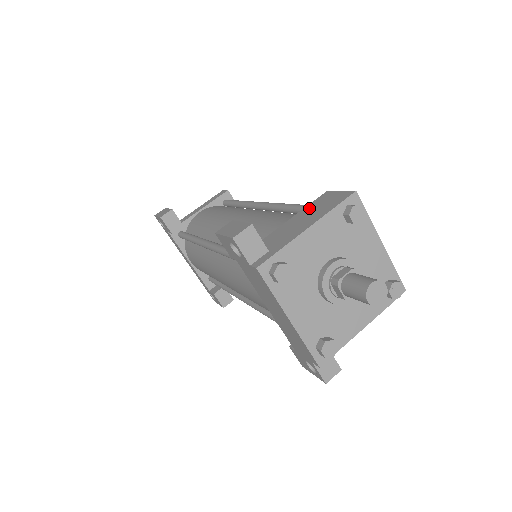
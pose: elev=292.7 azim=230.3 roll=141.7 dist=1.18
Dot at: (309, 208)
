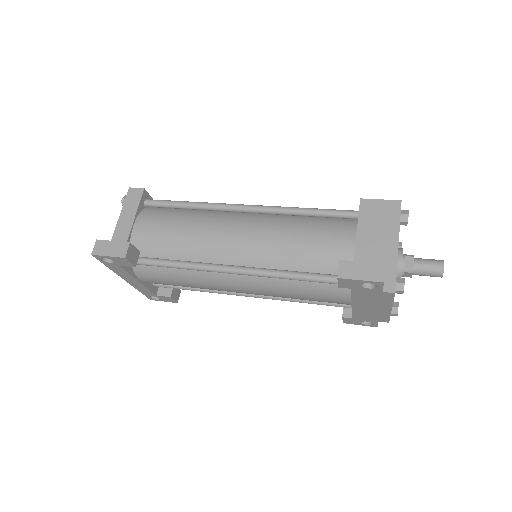
Dot at: (366, 221)
